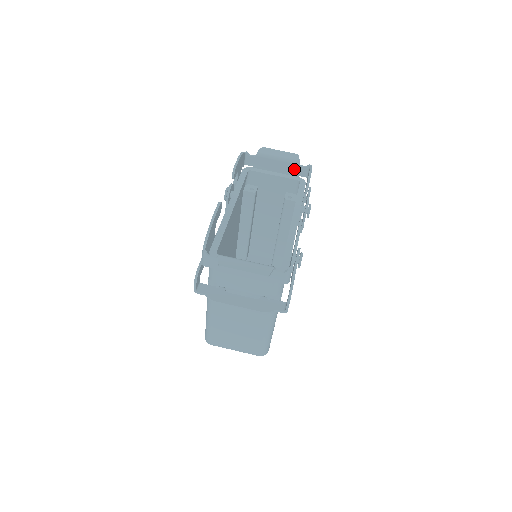
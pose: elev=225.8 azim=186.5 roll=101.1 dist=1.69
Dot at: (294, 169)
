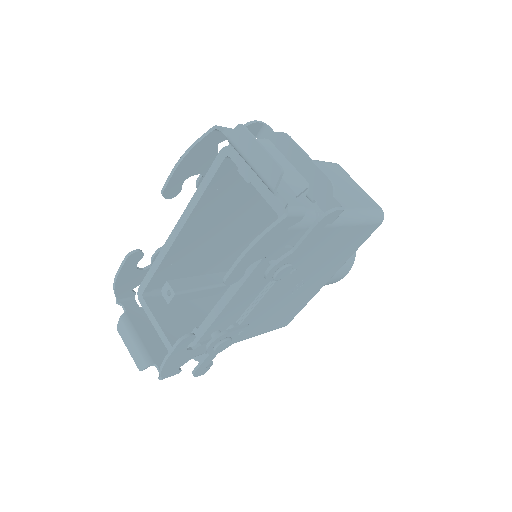
Dot at: occluded
